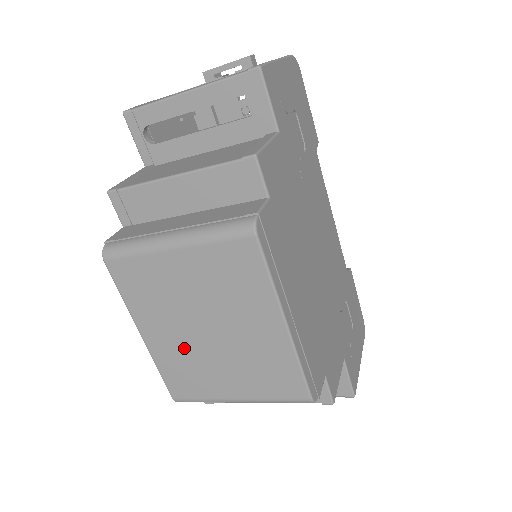
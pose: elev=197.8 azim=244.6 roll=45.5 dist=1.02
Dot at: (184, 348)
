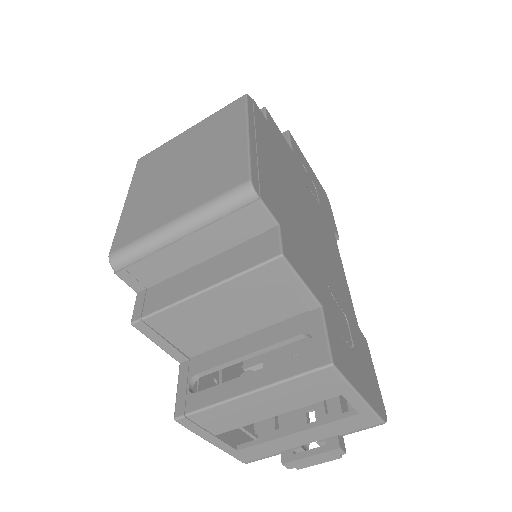
Dot at: (154, 193)
